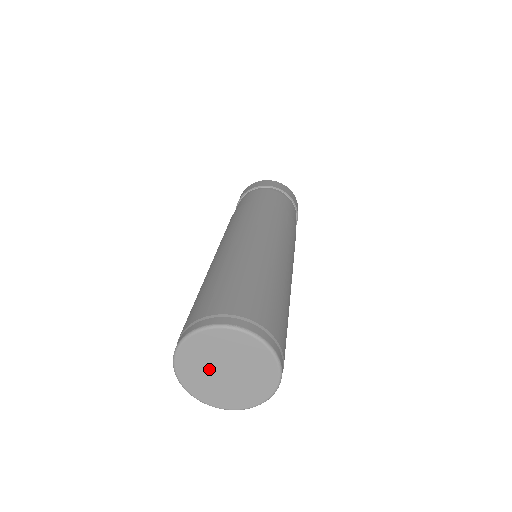
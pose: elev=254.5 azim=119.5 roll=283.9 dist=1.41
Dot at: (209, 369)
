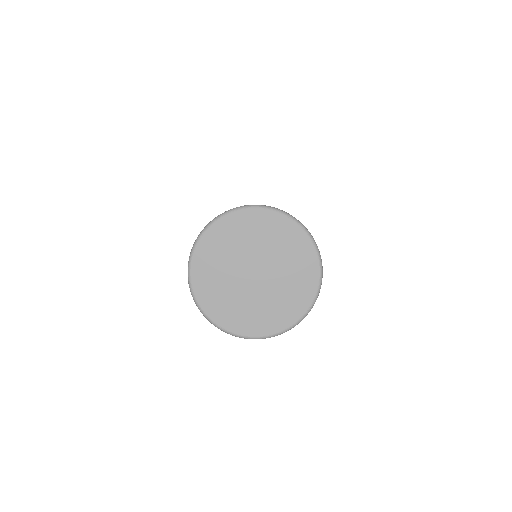
Dot at: (234, 278)
